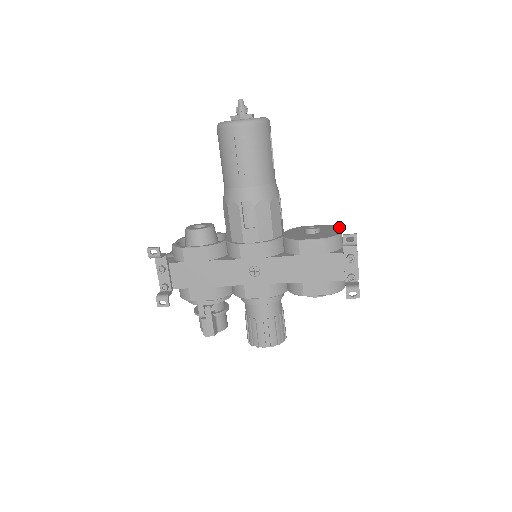
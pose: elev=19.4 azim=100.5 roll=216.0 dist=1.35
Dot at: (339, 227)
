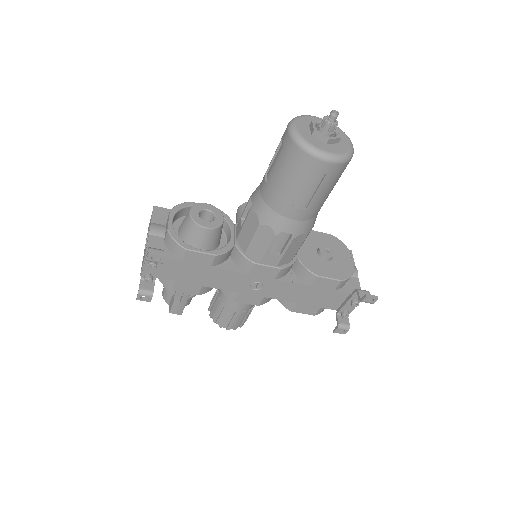
Dot at: (349, 251)
